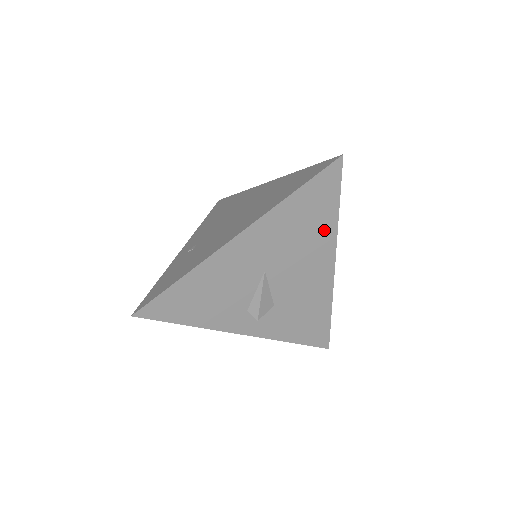
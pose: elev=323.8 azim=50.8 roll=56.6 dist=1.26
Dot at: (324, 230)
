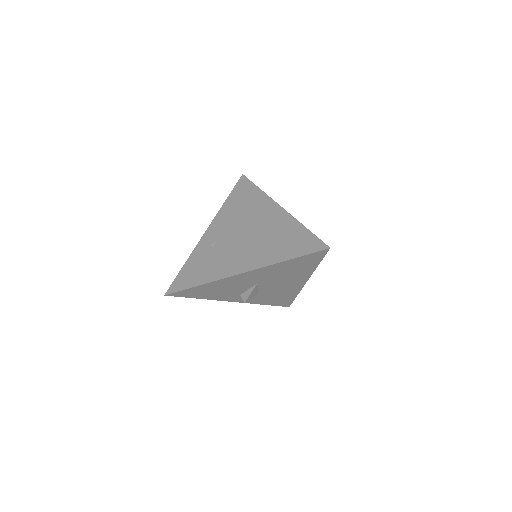
Dot at: (304, 271)
